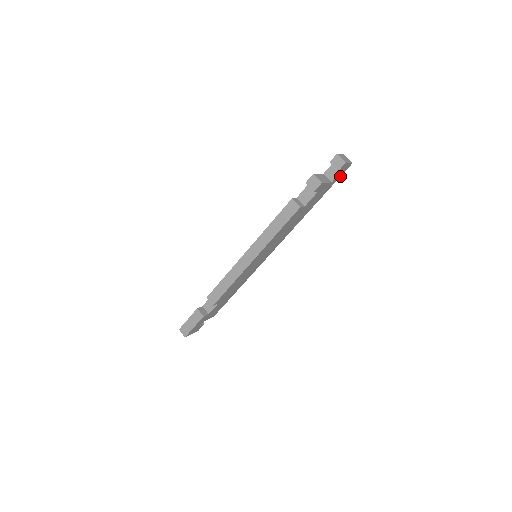
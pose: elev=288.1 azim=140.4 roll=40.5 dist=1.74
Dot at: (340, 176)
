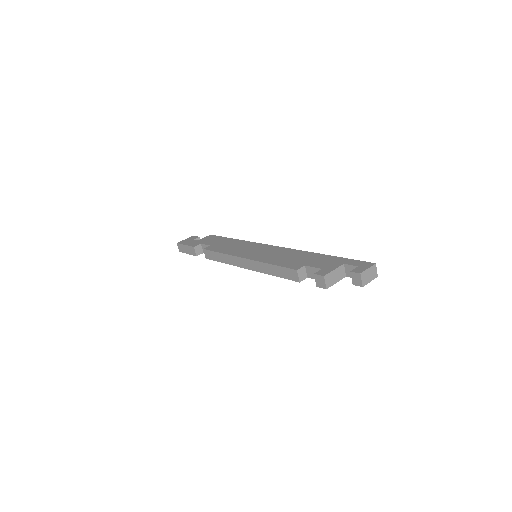
Dot at: occluded
